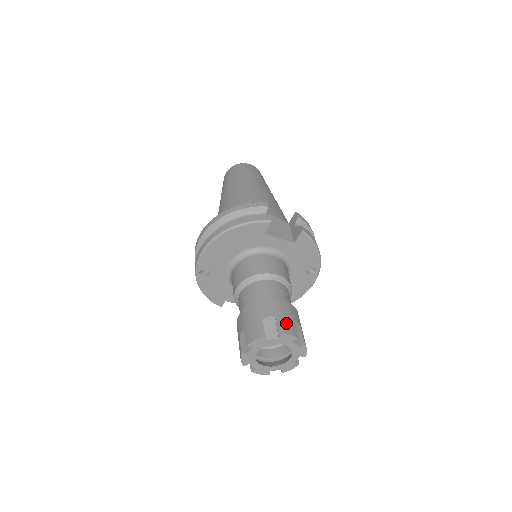
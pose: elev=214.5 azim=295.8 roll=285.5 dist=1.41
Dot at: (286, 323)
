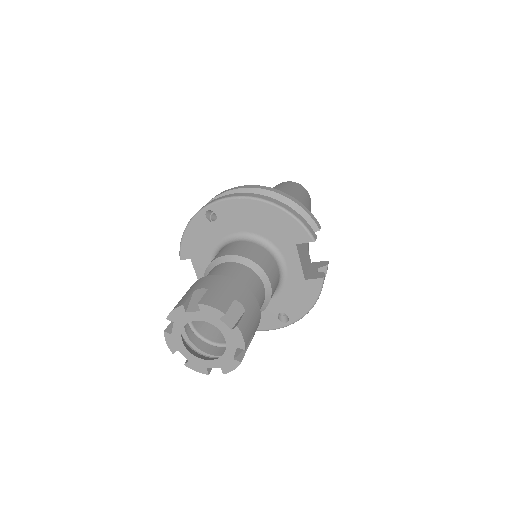
Dot at: (249, 326)
